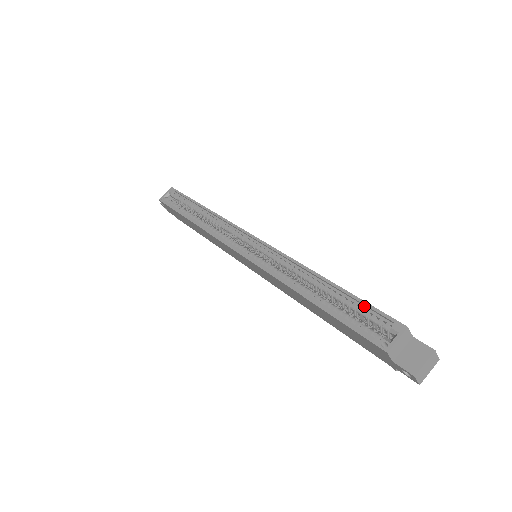
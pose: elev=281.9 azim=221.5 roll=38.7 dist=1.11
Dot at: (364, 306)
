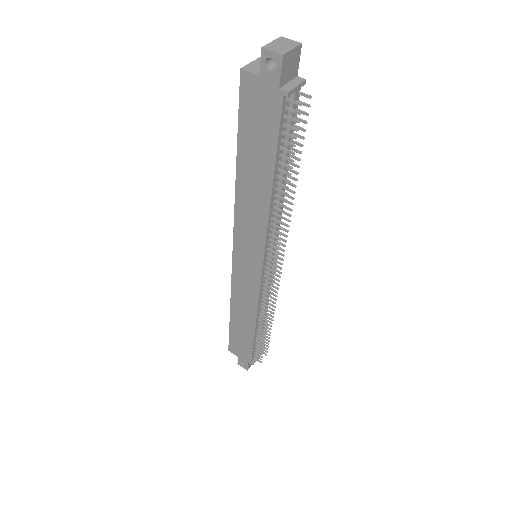
Dot at: occluded
